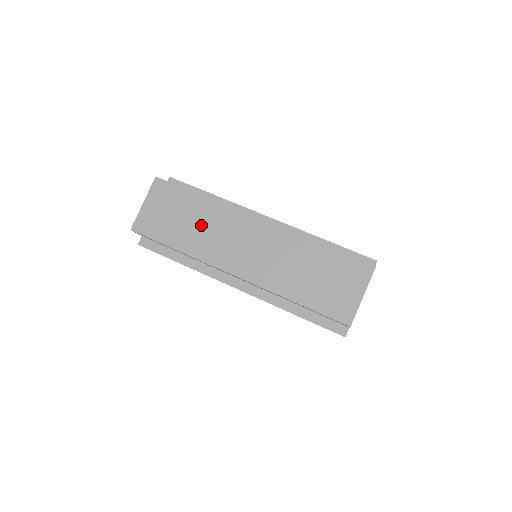
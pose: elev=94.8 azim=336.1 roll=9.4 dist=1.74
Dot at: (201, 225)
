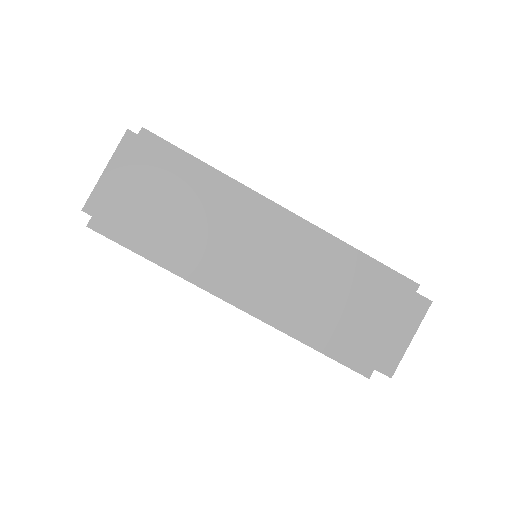
Dot at: (197, 216)
